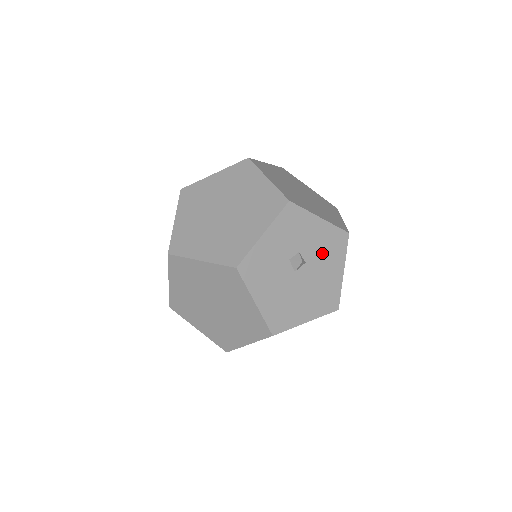
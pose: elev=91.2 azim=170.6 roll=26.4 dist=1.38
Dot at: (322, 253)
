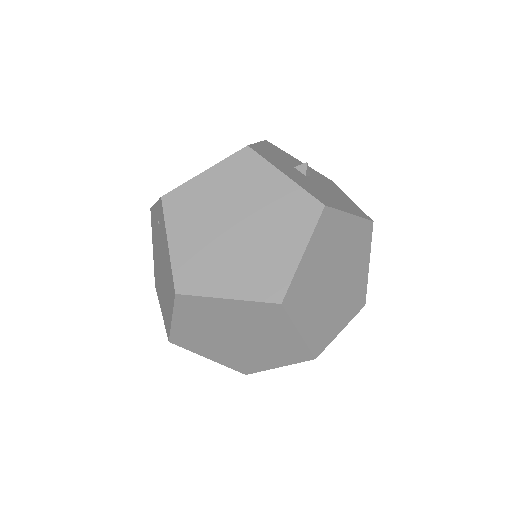
Dot at: (320, 179)
